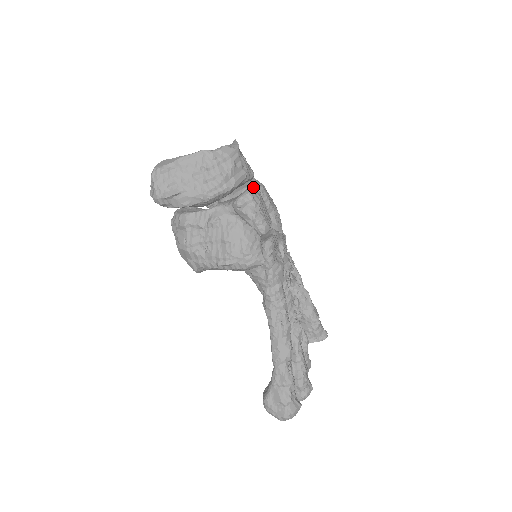
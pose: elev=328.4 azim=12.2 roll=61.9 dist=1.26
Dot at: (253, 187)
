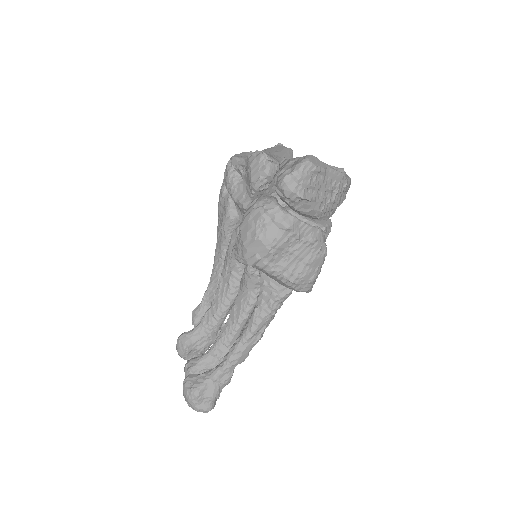
Dot at: occluded
